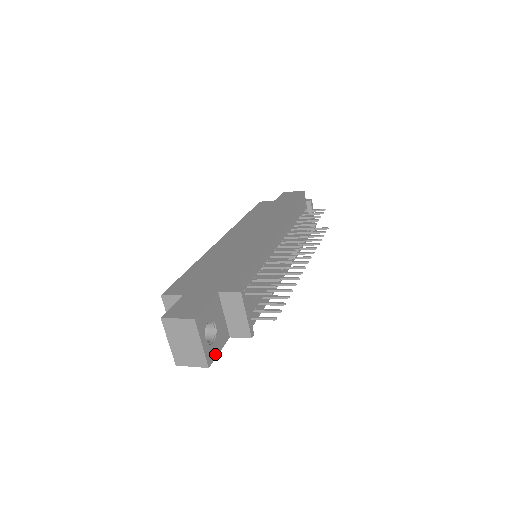
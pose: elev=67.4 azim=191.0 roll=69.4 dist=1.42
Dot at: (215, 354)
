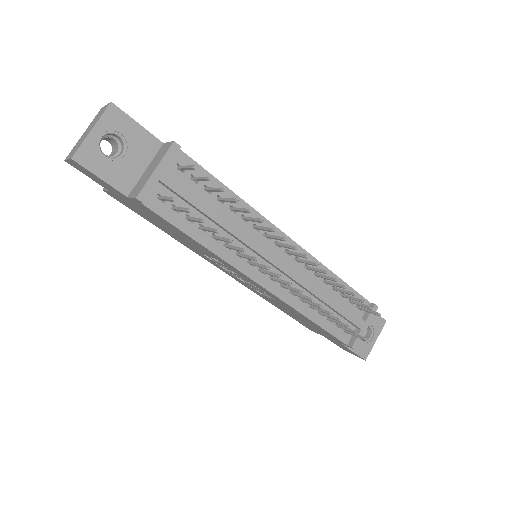
Dot at: (93, 168)
